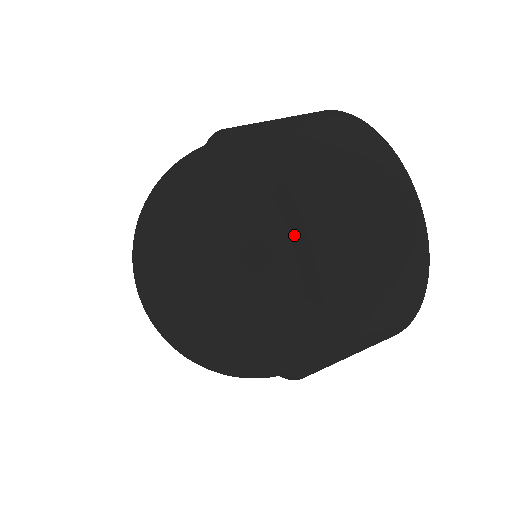
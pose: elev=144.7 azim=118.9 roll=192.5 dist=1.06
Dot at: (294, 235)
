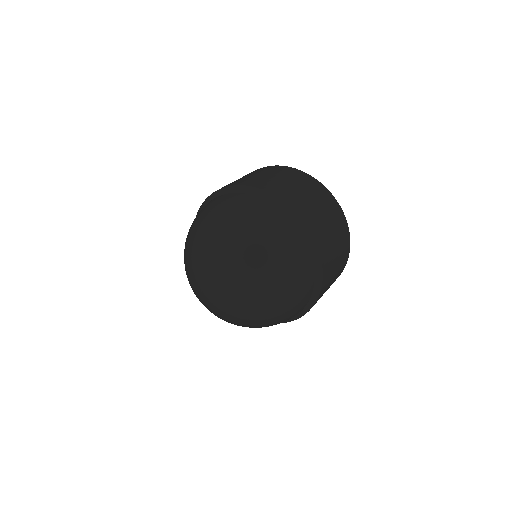
Dot at: (312, 253)
